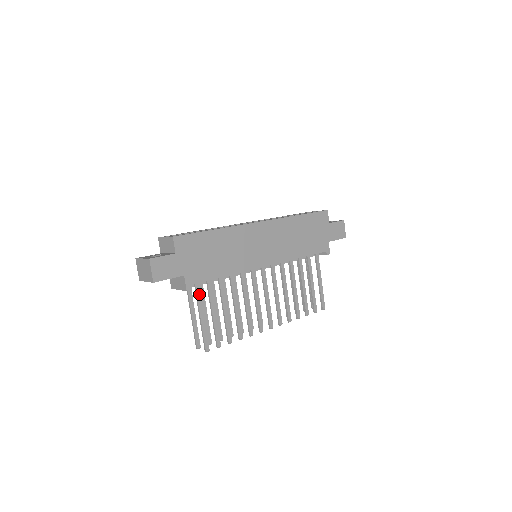
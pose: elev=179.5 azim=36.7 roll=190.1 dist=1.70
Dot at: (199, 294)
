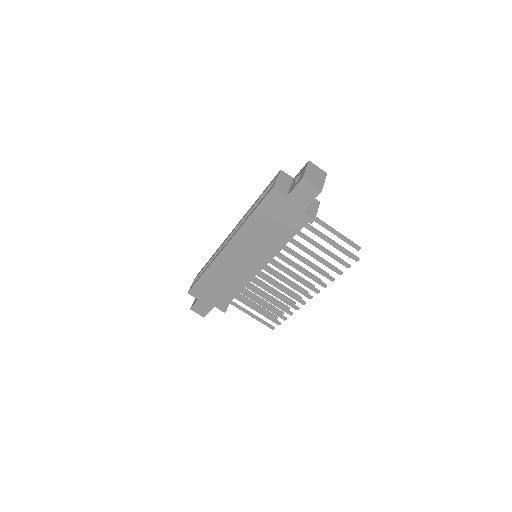
Dot at: (236, 306)
